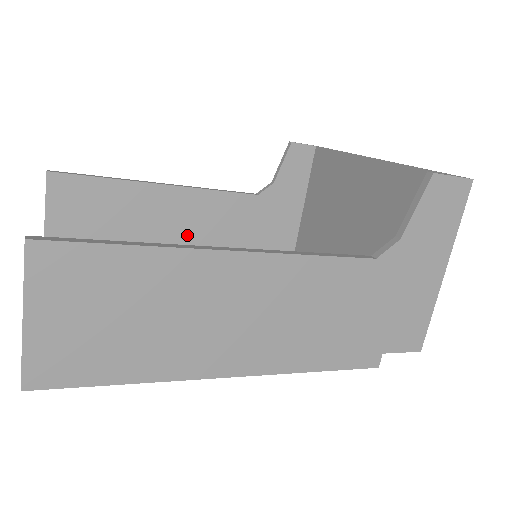
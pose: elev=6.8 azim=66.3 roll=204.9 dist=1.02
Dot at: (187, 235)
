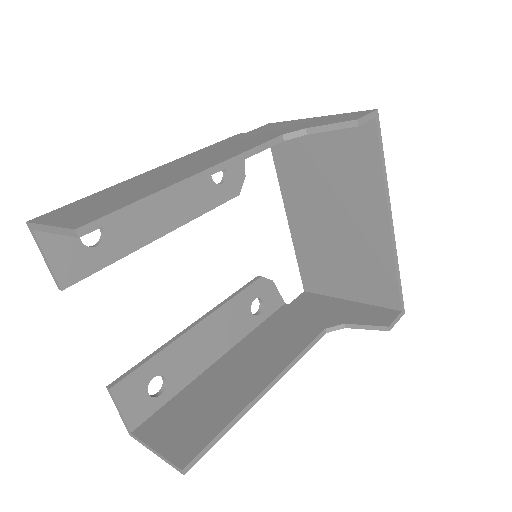
Dot at: occluded
